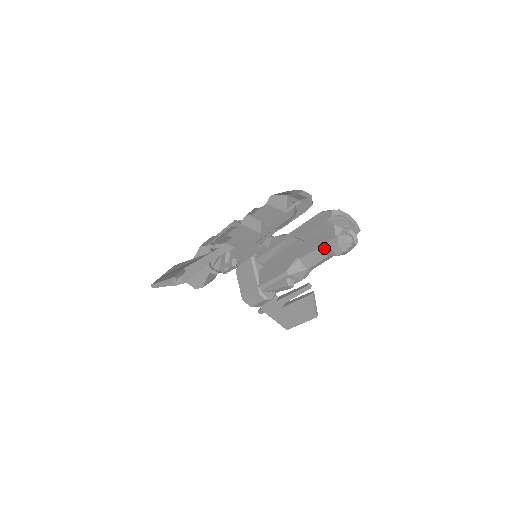
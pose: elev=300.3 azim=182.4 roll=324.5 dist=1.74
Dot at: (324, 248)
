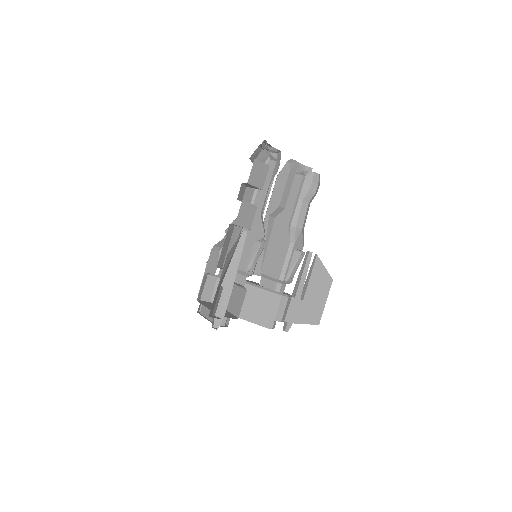
Dot at: (303, 195)
